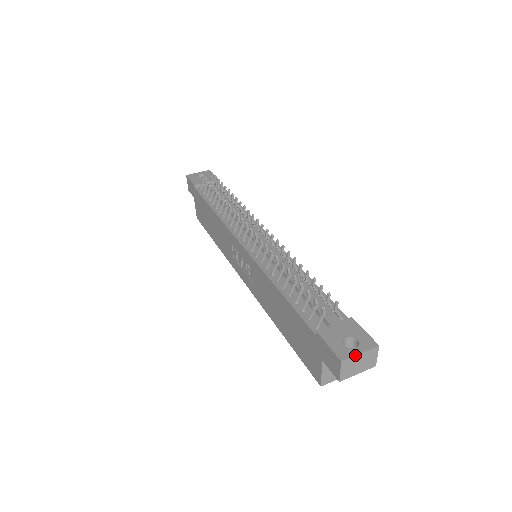
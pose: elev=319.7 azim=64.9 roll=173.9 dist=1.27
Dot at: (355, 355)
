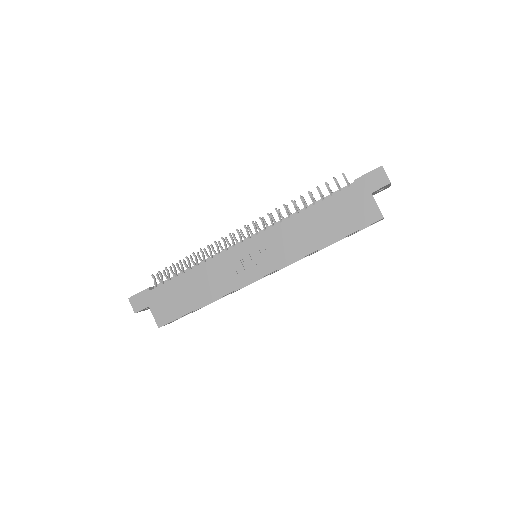
Dot at: occluded
